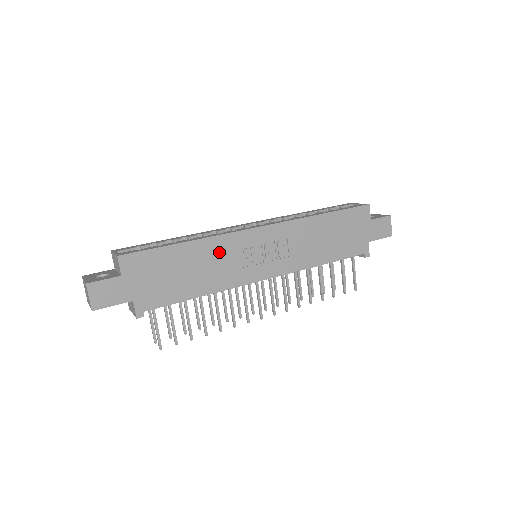
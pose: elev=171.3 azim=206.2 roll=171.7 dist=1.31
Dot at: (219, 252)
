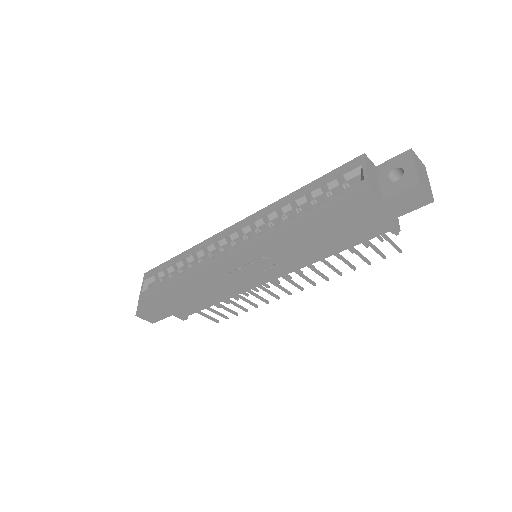
Dot at: (209, 280)
